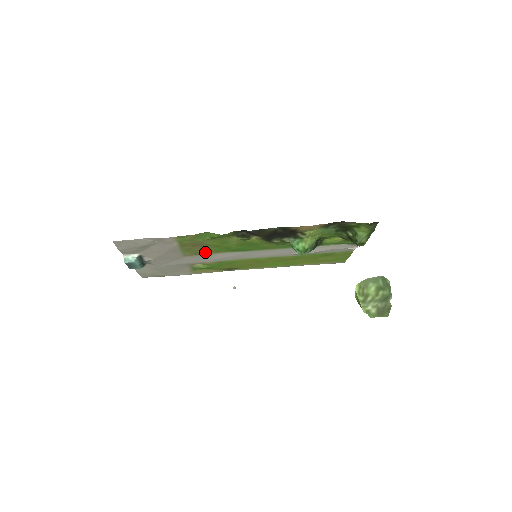
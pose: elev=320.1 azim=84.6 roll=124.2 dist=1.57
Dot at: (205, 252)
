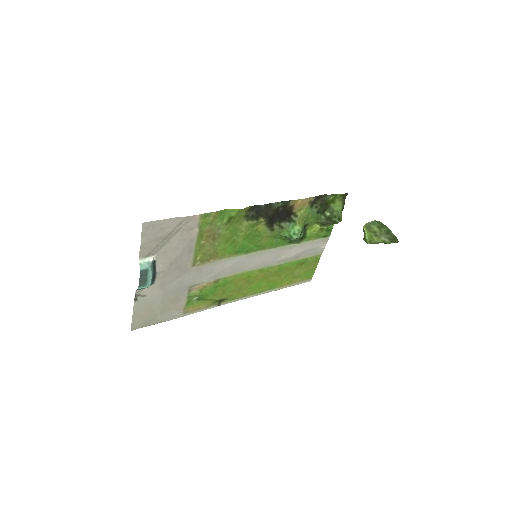
Dot at: (212, 256)
